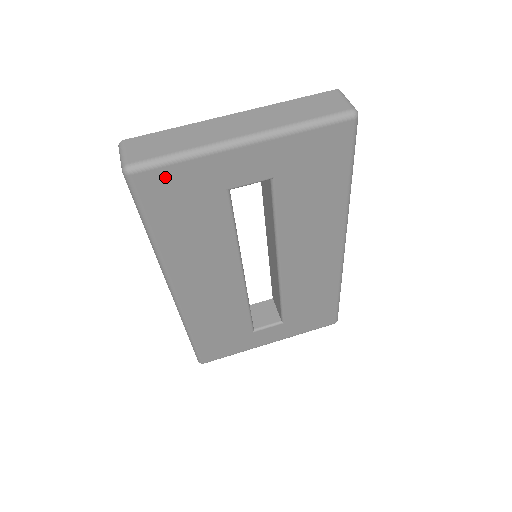
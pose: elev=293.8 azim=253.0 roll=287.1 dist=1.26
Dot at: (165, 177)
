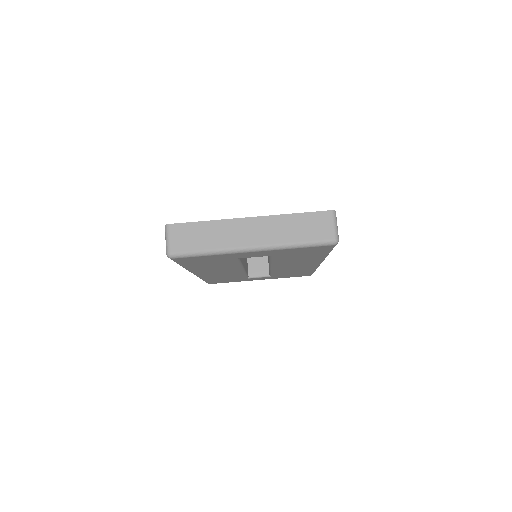
Dot at: (195, 258)
